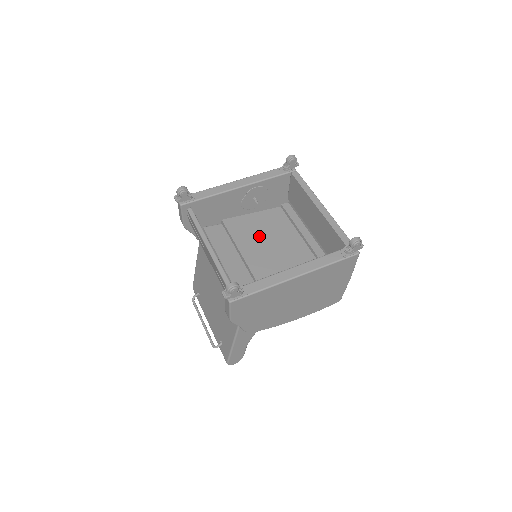
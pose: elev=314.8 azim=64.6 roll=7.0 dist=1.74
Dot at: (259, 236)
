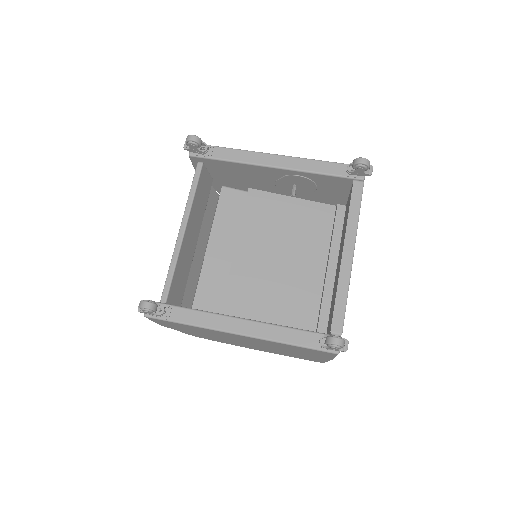
Dot at: (275, 234)
